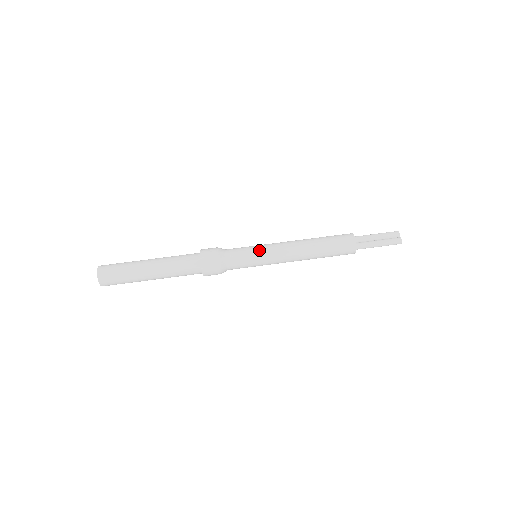
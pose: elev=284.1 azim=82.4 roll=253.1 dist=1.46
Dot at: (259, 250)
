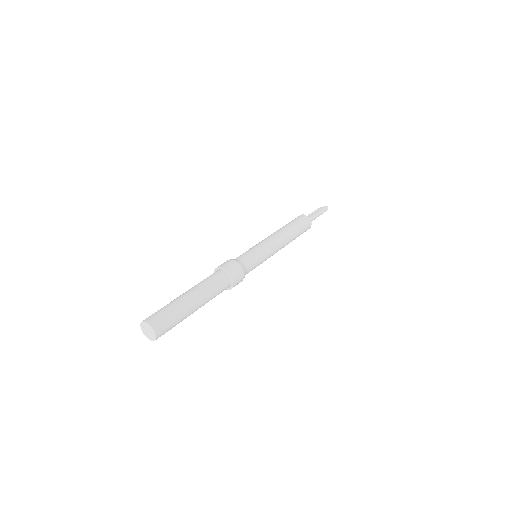
Dot at: (254, 246)
